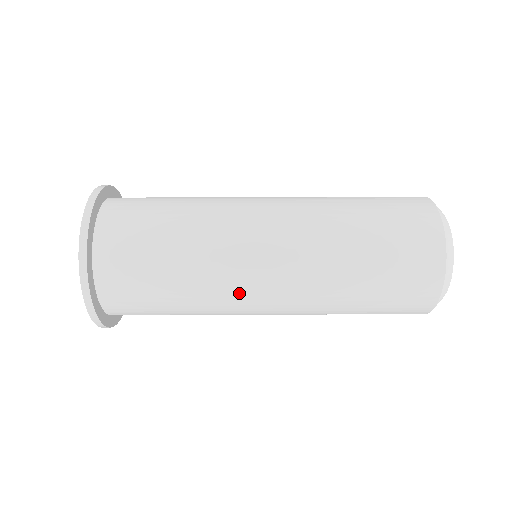
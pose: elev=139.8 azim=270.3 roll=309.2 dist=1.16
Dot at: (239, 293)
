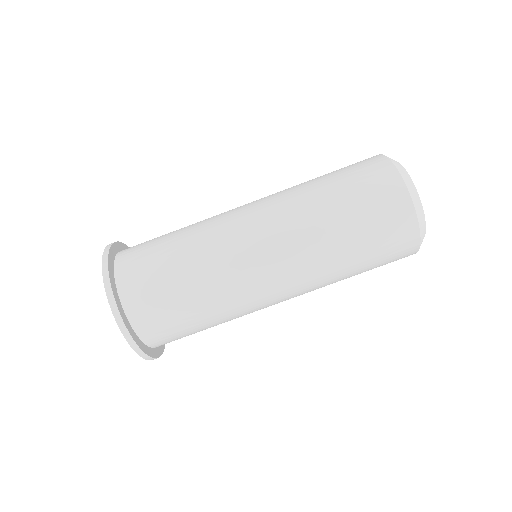
Dot at: occluded
